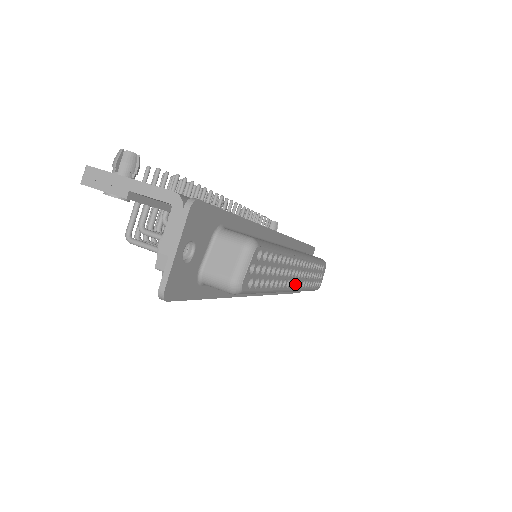
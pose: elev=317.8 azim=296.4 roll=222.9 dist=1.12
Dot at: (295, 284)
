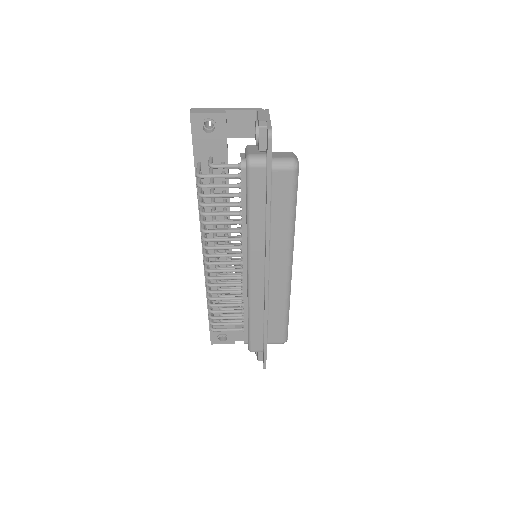
Dot at: occluded
